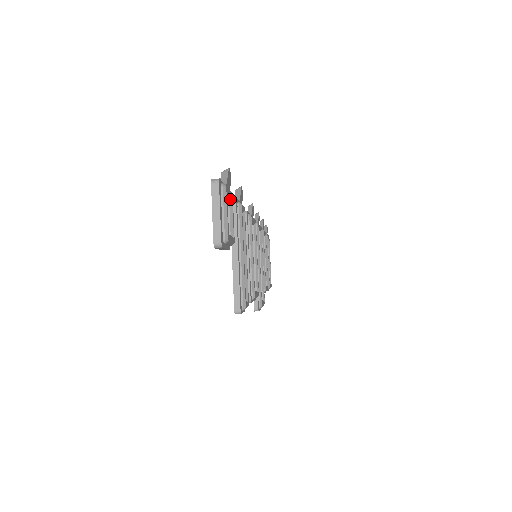
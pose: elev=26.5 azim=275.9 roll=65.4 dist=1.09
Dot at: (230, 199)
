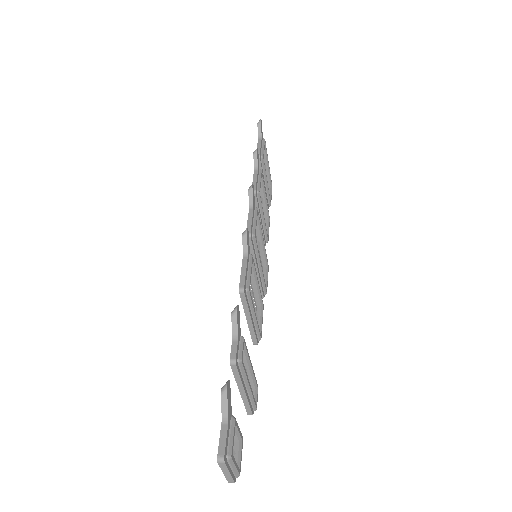
Dot at: (234, 426)
